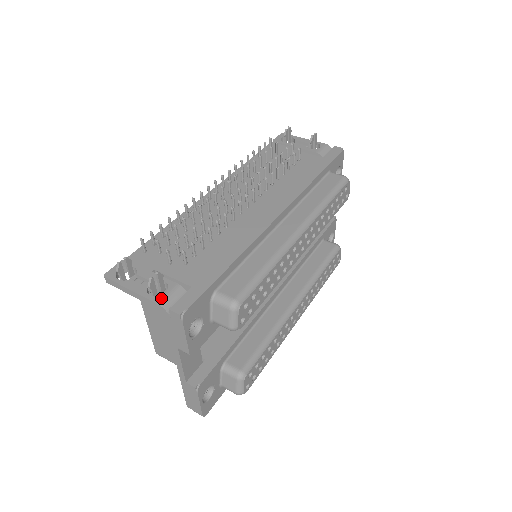
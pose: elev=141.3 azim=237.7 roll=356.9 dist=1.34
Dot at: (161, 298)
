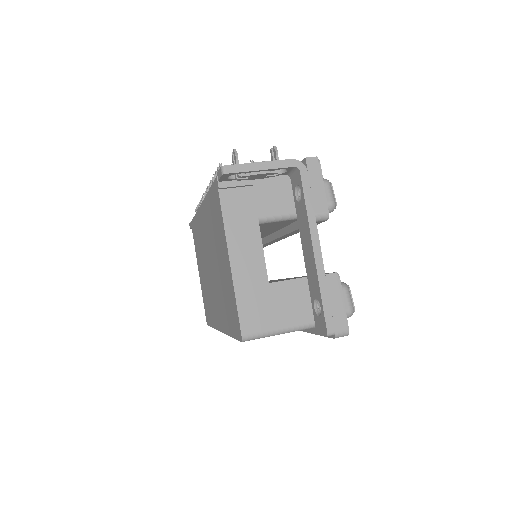
Dot at: (289, 161)
